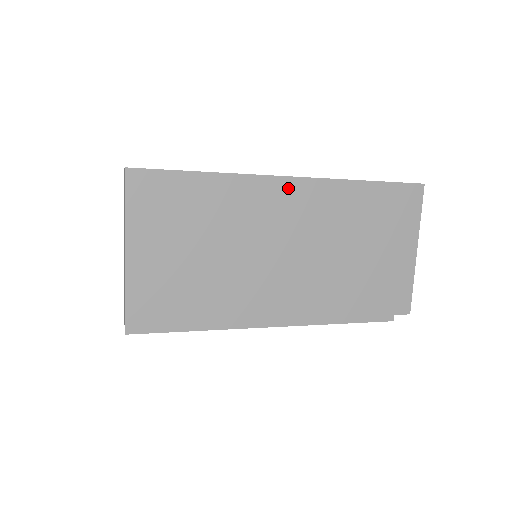
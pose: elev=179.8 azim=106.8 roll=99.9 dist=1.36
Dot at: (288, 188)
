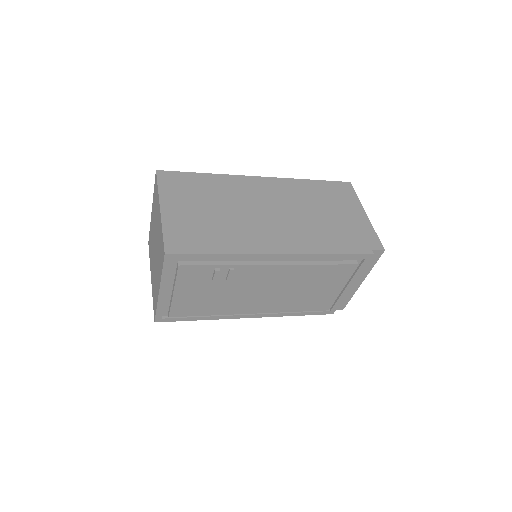
Dot at: (261, 181)
